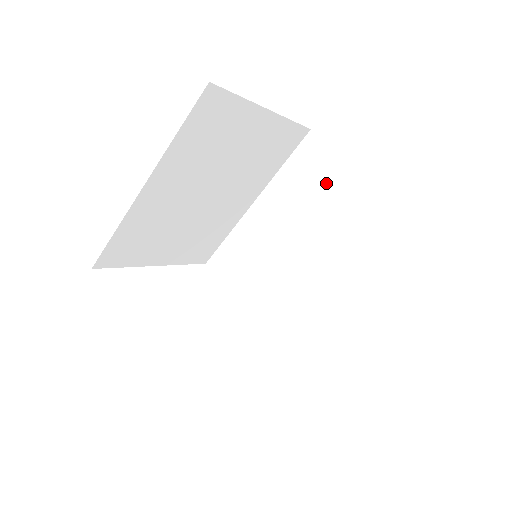
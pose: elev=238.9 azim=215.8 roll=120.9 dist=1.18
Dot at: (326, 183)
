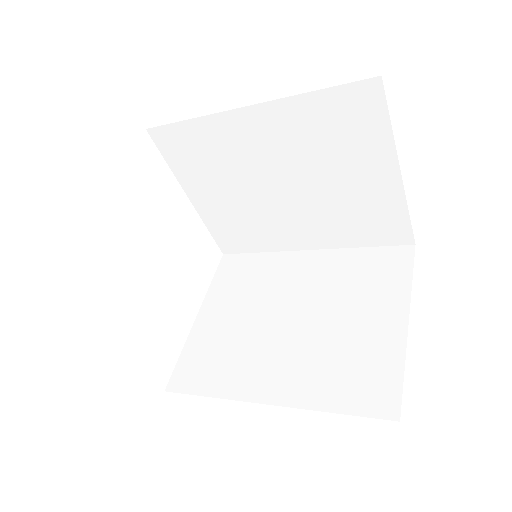
Dot at: (357, 148)
